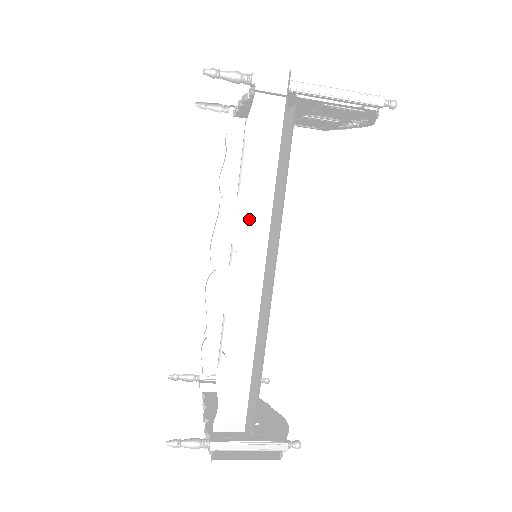
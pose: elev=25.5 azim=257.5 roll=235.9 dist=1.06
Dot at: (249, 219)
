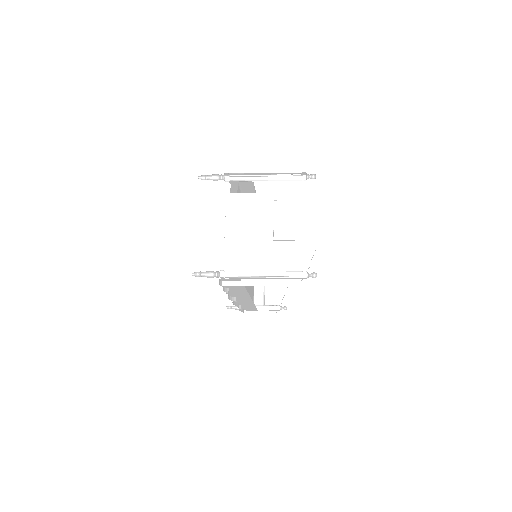
Dot at: (237, 294)
